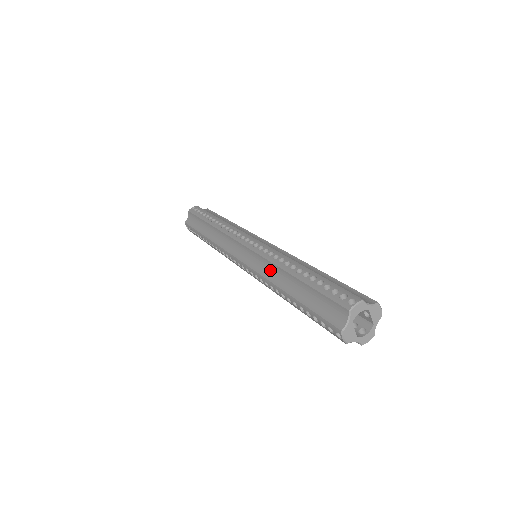
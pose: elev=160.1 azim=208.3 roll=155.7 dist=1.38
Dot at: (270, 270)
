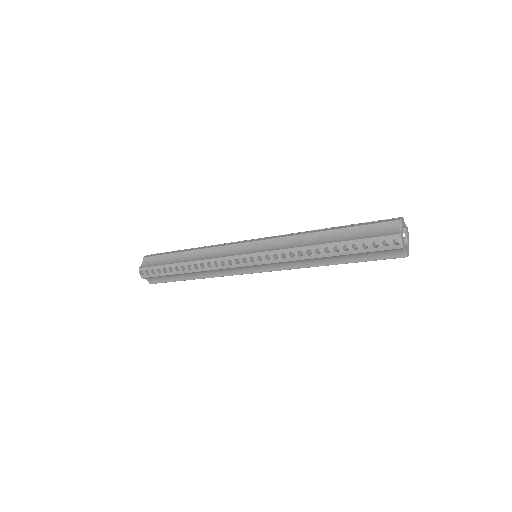
Dot at: (293, 242)
